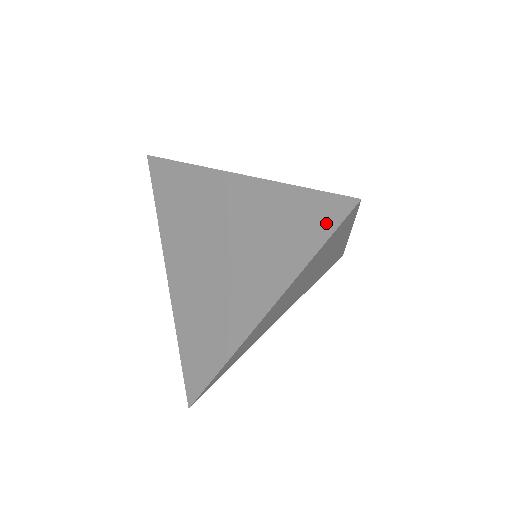
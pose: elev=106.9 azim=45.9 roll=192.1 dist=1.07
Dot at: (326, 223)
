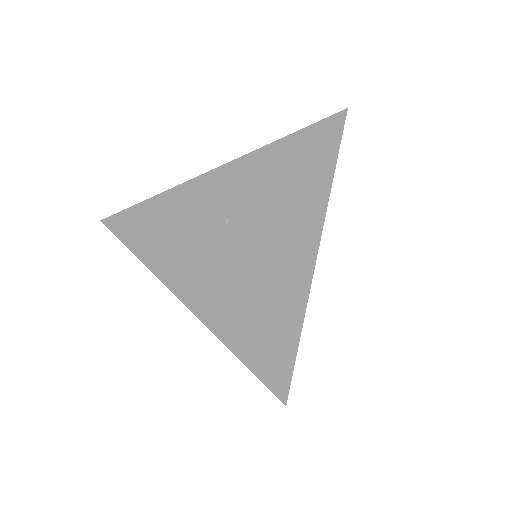
Dot at: (332, 136)
